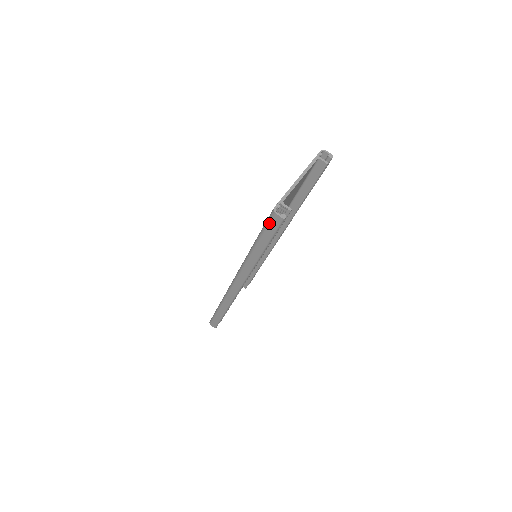
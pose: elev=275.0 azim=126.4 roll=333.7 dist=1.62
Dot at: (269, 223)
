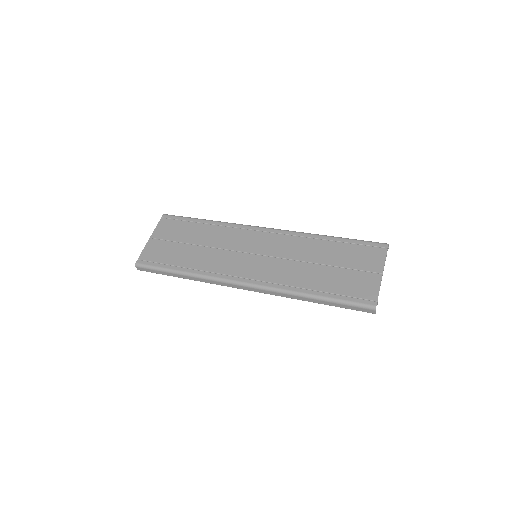
Dot at: (360, 307)
